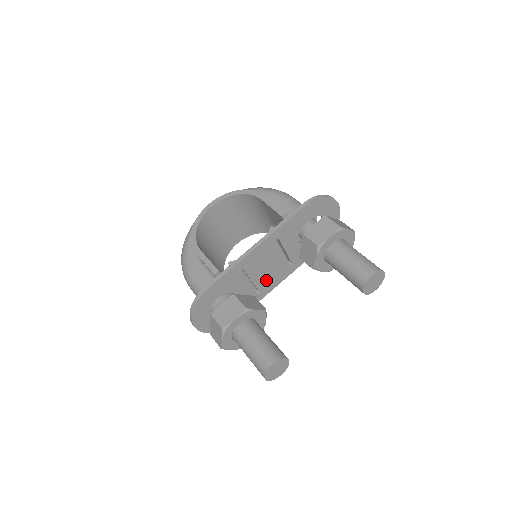
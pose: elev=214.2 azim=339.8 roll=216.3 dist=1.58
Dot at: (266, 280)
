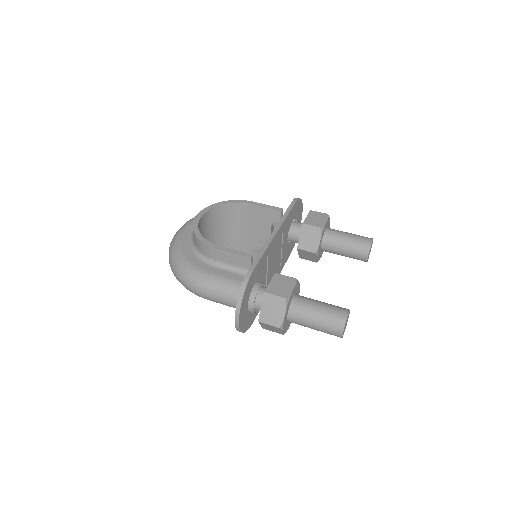
Dot at: (271, 276)
